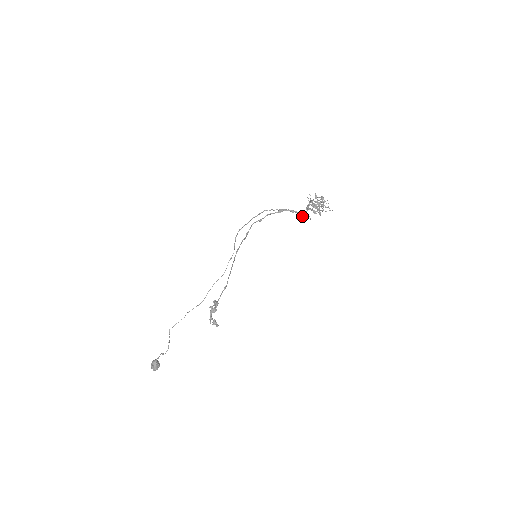
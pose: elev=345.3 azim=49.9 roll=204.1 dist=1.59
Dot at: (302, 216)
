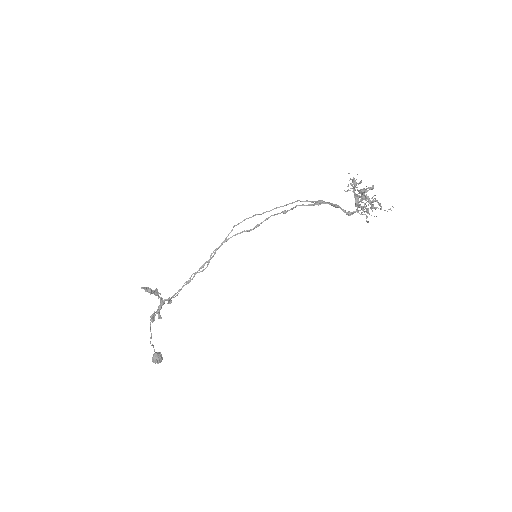
Dot at: (347, 214)
